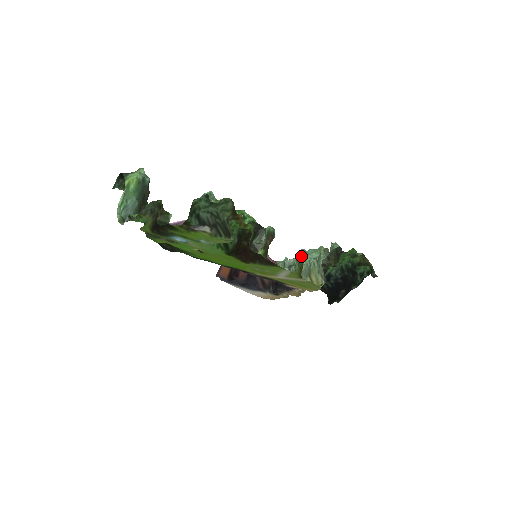
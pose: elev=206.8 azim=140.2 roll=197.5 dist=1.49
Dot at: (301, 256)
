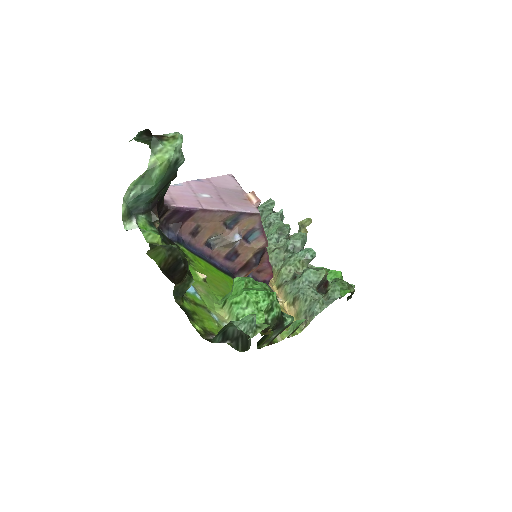
Dot at: (300, 321)
